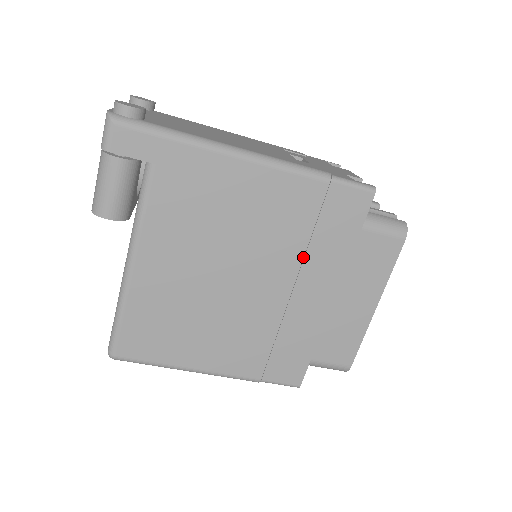
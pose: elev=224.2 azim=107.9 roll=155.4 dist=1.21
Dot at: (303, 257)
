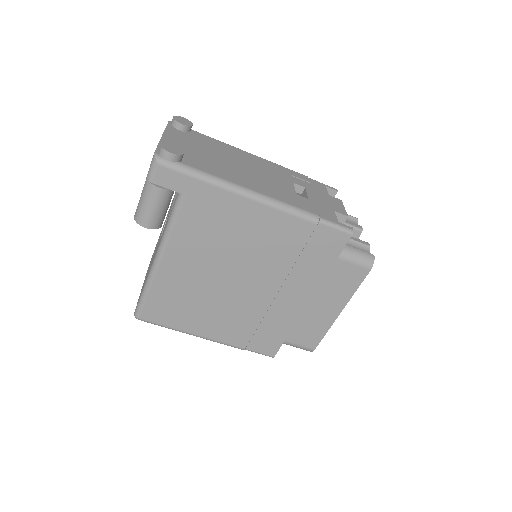
Dot at: (289, 272)
